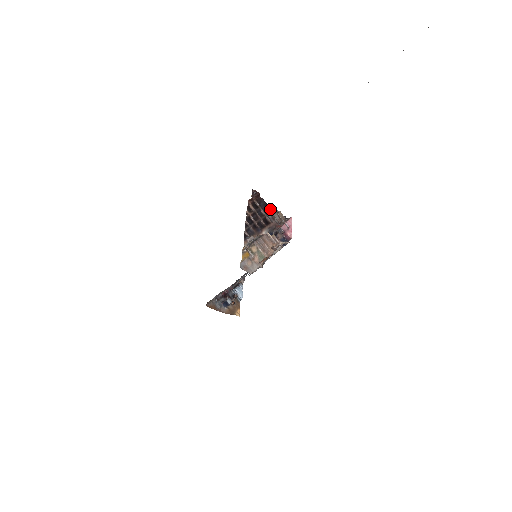
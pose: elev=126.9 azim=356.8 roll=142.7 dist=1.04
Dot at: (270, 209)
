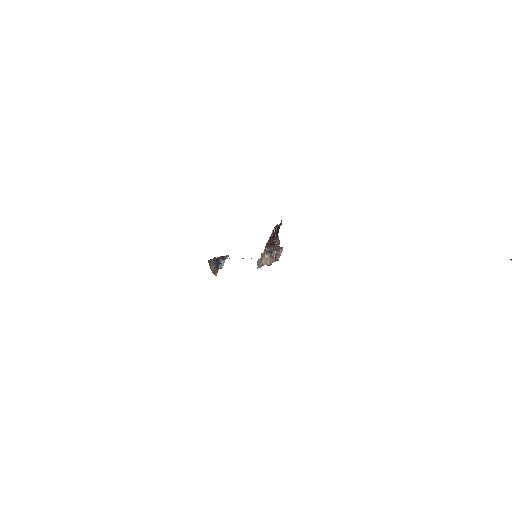
Dot at: occluded
